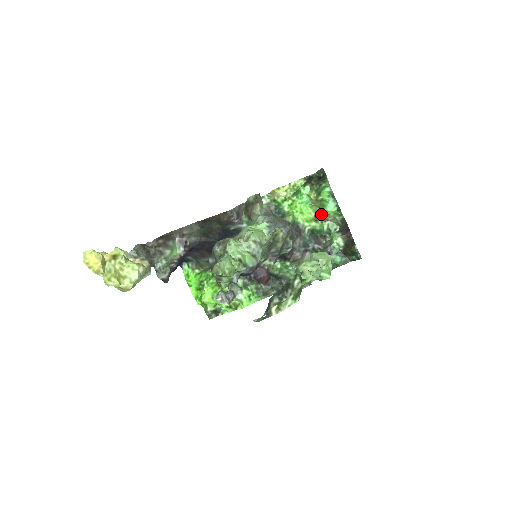
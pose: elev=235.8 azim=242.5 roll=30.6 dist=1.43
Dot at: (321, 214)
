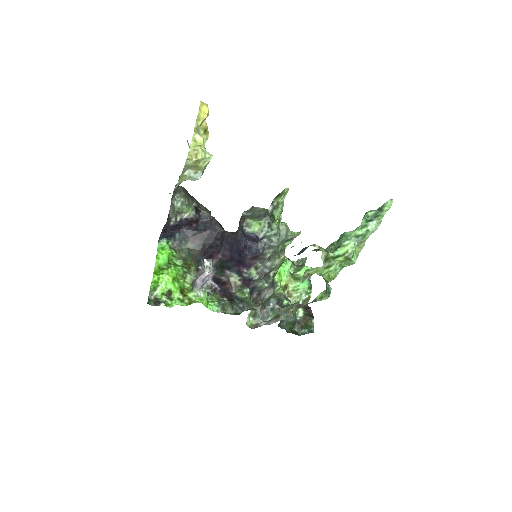
Dot at: (290, 288)
